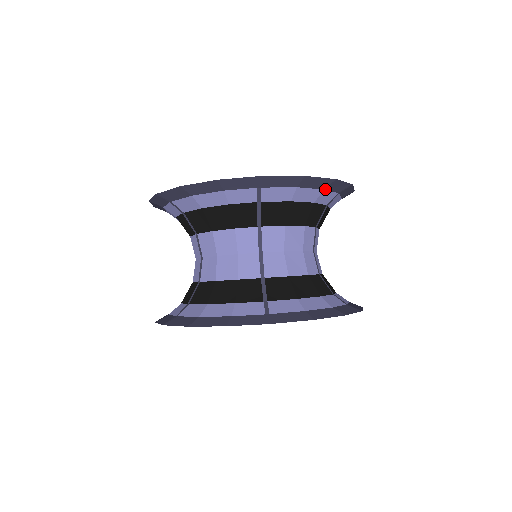
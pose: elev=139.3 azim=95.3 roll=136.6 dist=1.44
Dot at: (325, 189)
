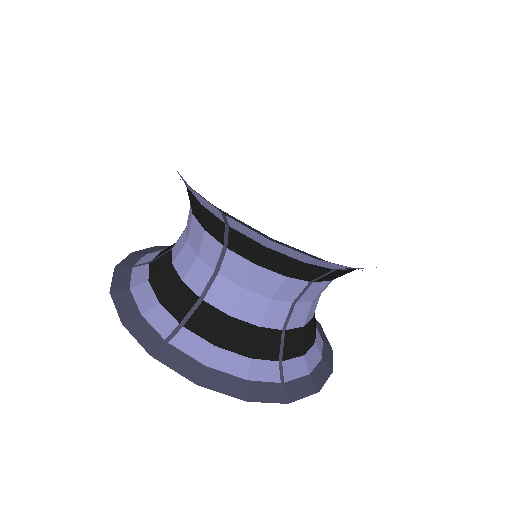
Dot at: occluded
